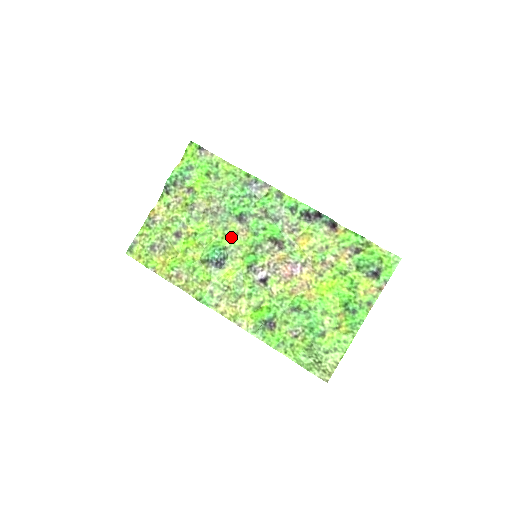
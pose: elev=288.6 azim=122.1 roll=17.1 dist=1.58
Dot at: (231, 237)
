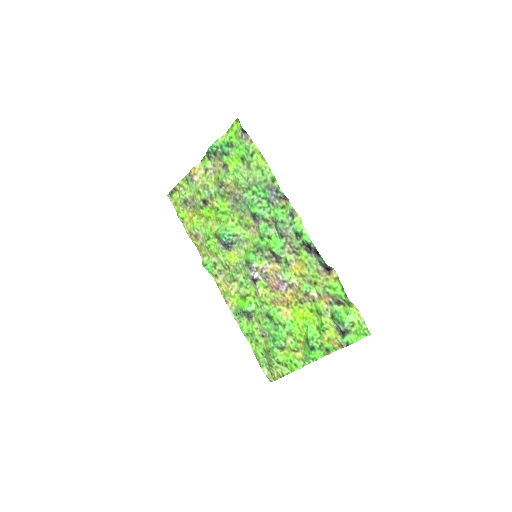
Dot at: (243, 228)
